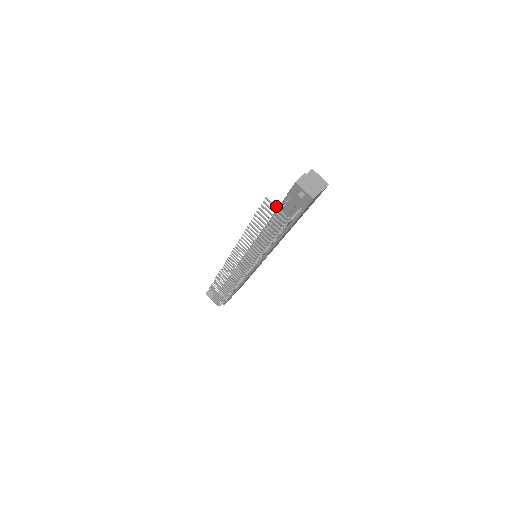
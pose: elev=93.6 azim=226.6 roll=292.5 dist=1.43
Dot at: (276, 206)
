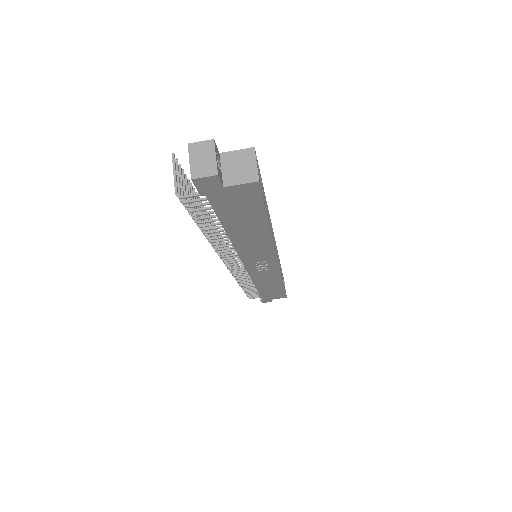
Dot at: occluded
